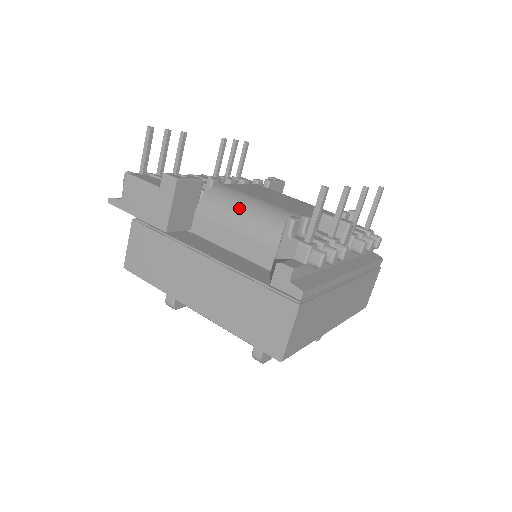
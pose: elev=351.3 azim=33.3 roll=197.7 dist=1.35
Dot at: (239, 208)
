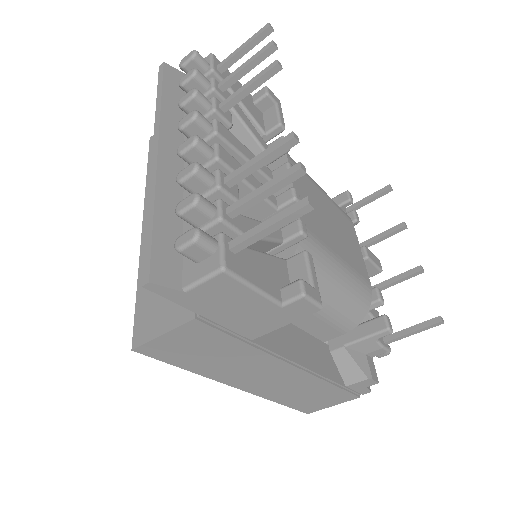
Dot at: (328, 285)
